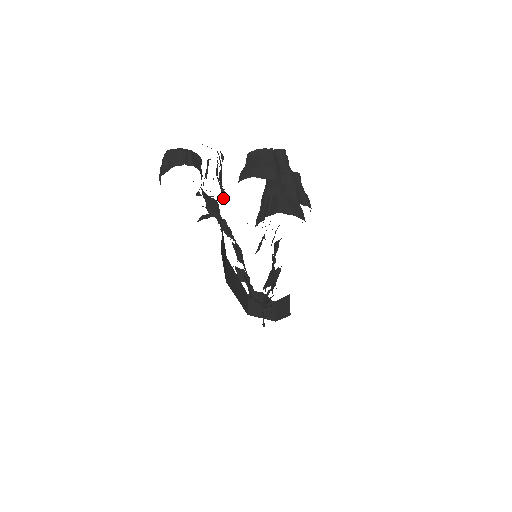
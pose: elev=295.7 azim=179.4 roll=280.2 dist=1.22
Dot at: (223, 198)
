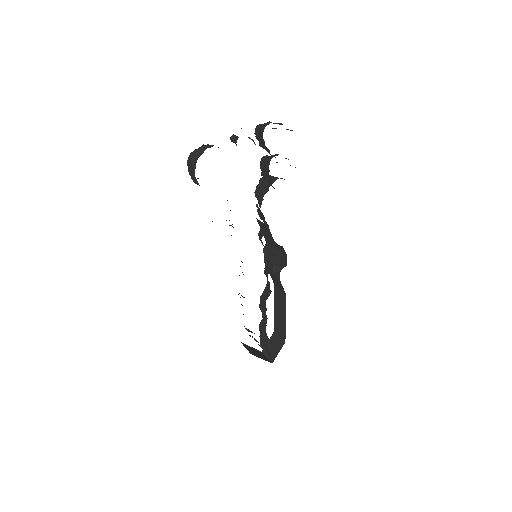
Dot at: occluded
